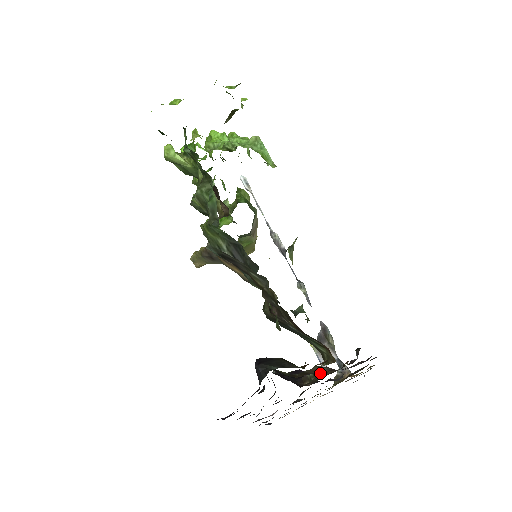
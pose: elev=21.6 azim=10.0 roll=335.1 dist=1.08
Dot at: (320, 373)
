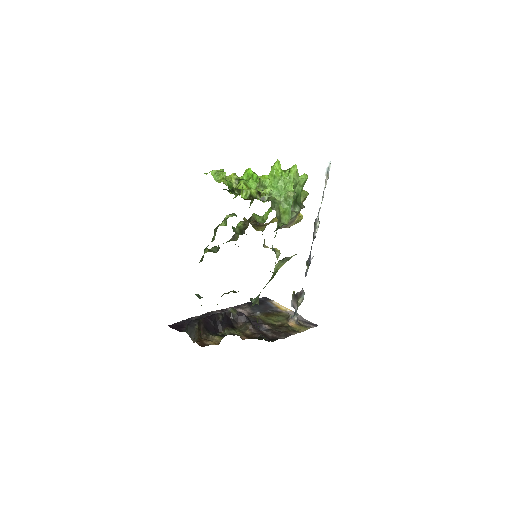
Dot at: (247, 326)
